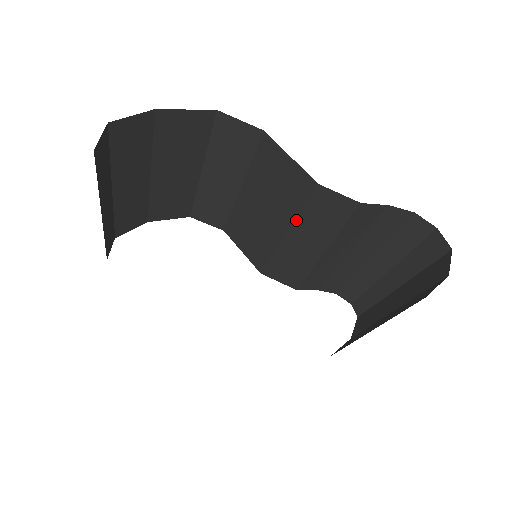
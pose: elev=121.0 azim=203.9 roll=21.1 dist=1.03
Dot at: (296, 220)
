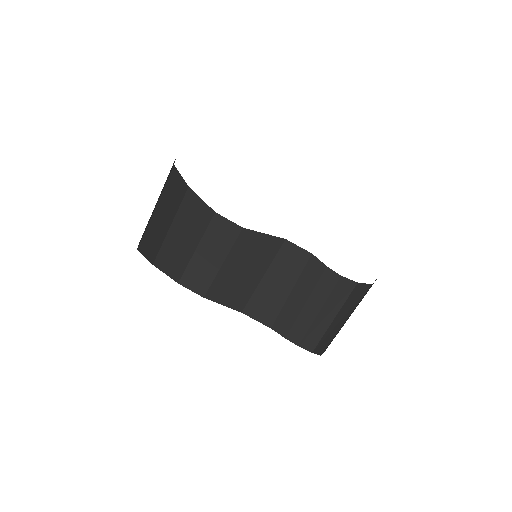
Dot at: (271, 264)
